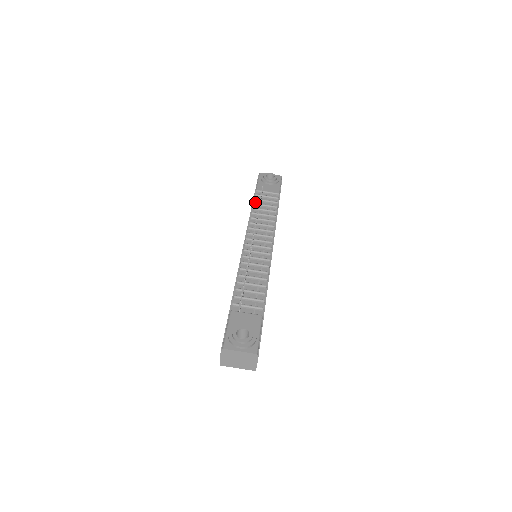
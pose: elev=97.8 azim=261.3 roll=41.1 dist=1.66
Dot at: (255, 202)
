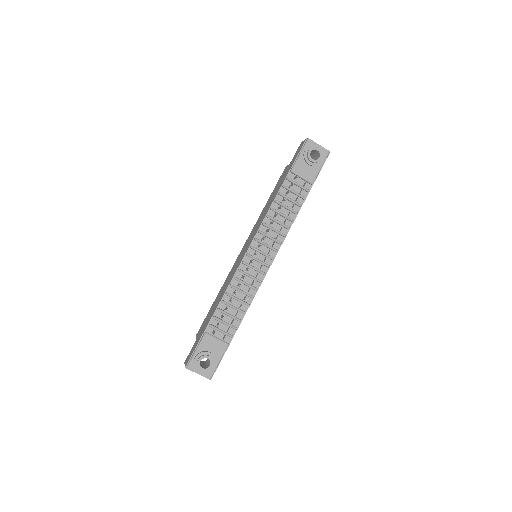
Dot at: (282, 189)
